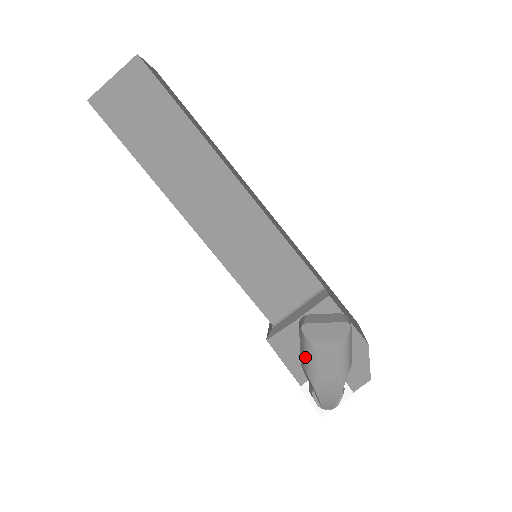
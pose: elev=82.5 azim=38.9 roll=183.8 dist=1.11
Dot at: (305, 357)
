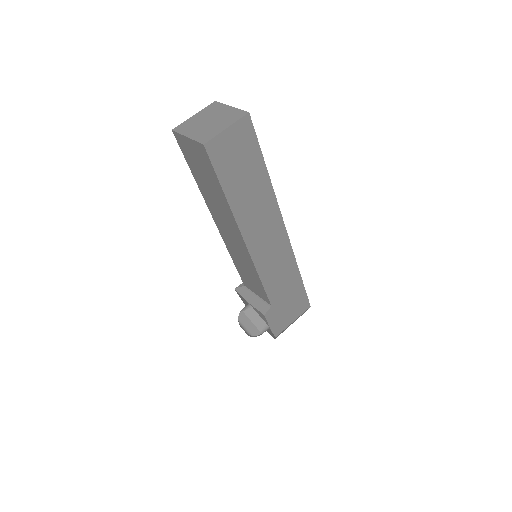
Dot at: occluded
